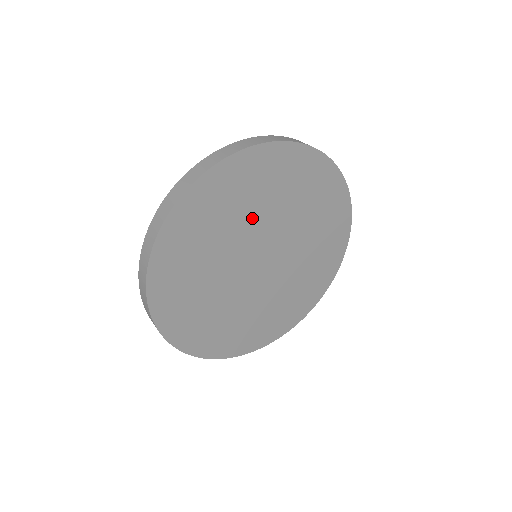
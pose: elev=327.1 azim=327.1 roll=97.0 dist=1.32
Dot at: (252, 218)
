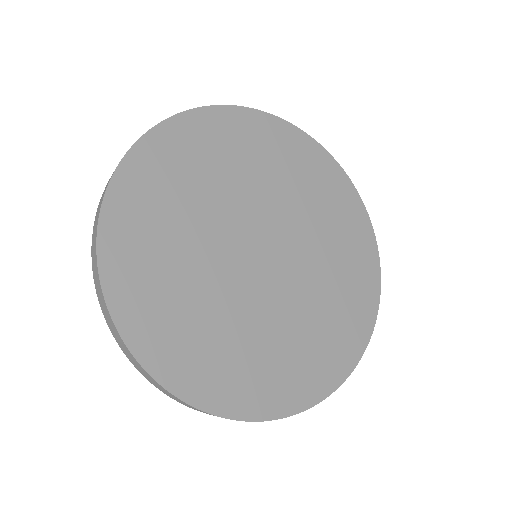
Dot at: (233, 191)
